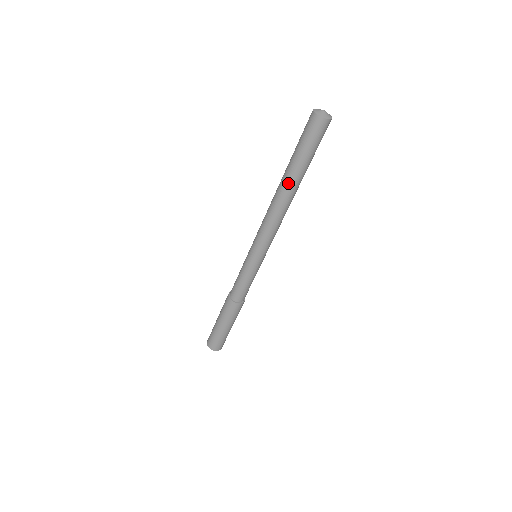
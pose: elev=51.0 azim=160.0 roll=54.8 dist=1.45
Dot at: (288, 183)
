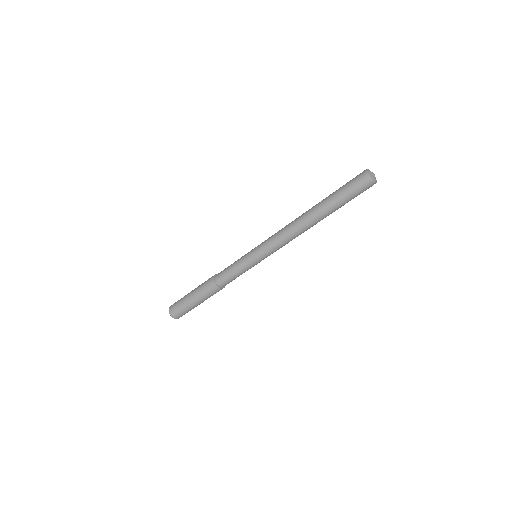
Dot at: (317, 212)
